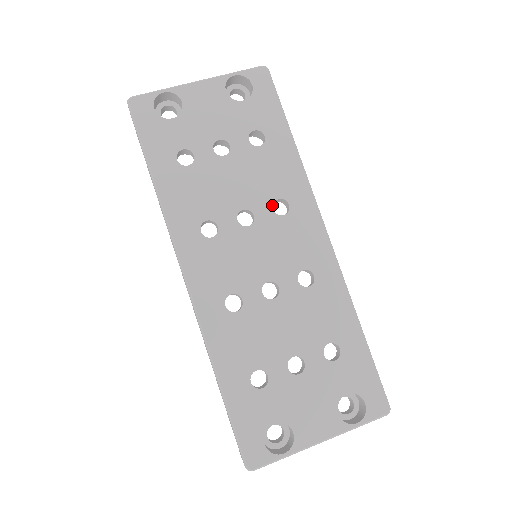
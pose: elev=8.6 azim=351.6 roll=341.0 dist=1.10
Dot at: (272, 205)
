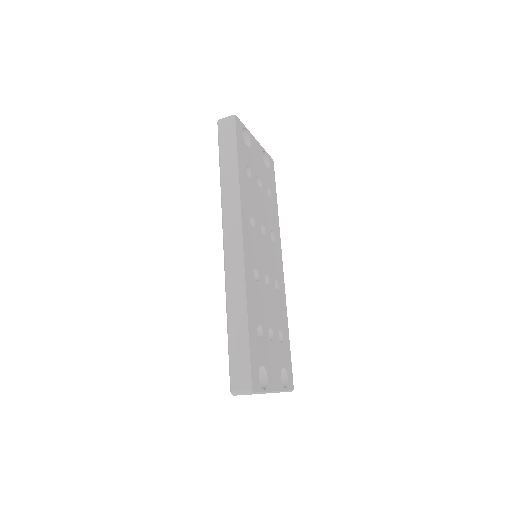
Dot at: (270, 232)
